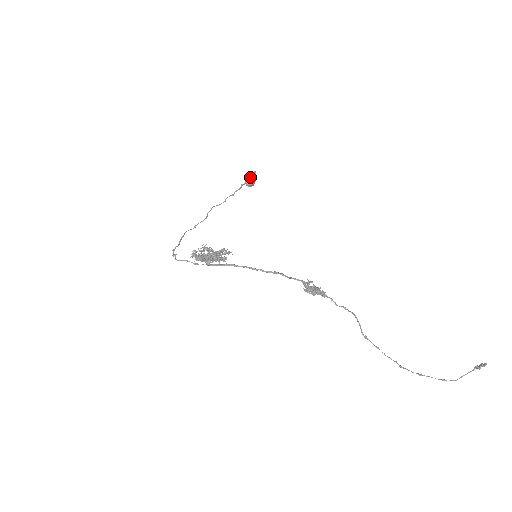
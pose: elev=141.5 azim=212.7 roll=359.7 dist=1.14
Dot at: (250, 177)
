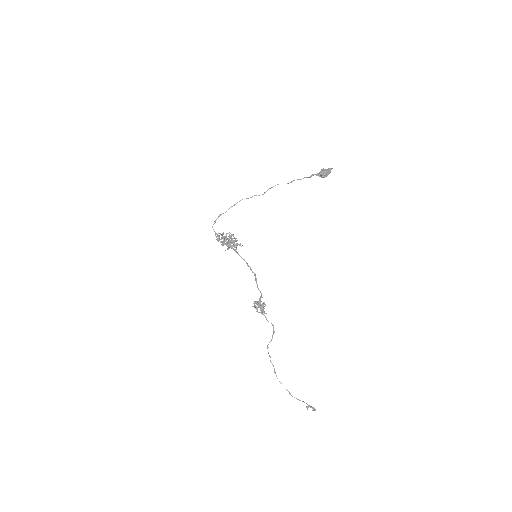
Dot at: (324, 171)
